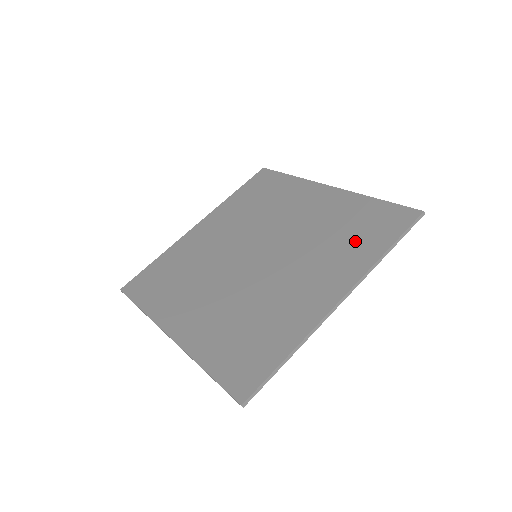
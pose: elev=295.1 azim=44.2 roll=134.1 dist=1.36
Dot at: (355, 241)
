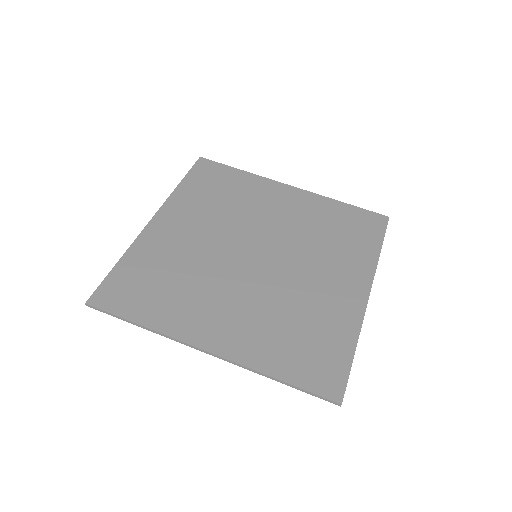
Dot at: (350, 242)
